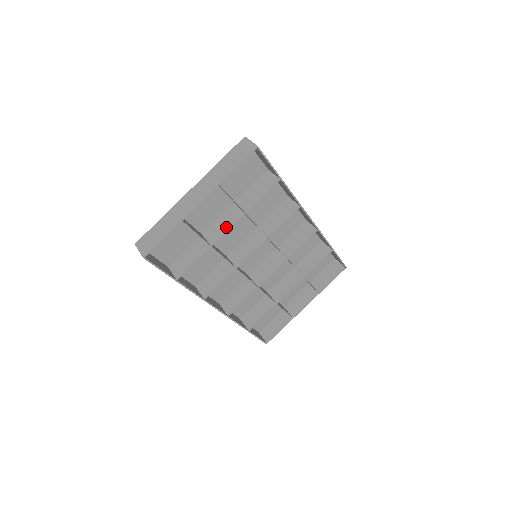
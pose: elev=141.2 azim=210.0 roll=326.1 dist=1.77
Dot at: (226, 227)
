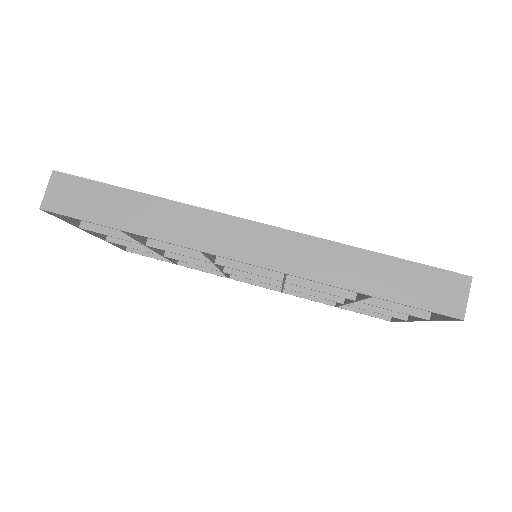
Dot at: occluded
